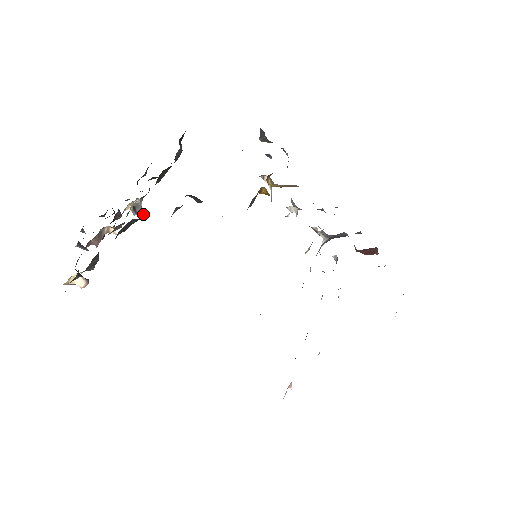
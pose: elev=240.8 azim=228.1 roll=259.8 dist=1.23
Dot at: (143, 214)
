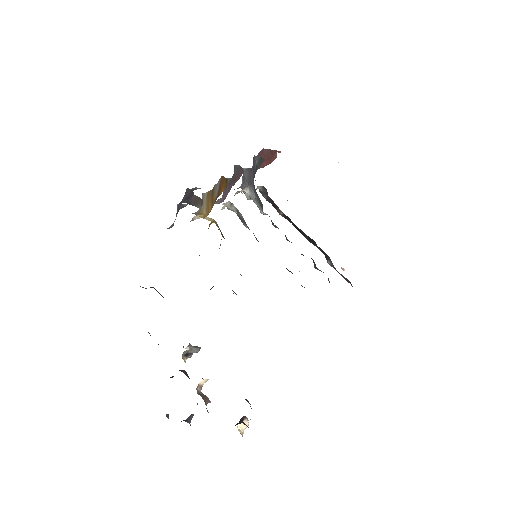
Dot at: (199, 347)
